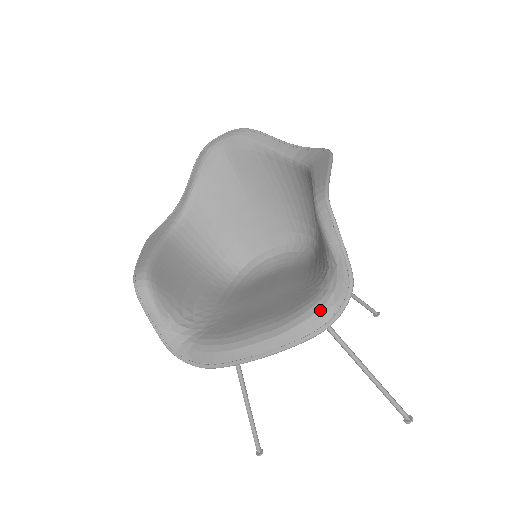
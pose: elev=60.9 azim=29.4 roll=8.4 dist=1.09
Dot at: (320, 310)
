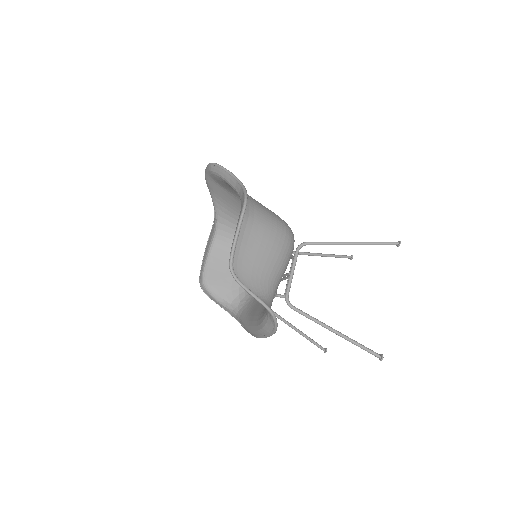
Dot at: (267, 323)
